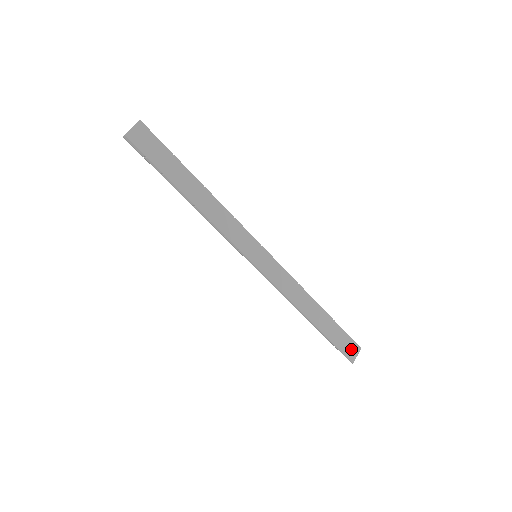
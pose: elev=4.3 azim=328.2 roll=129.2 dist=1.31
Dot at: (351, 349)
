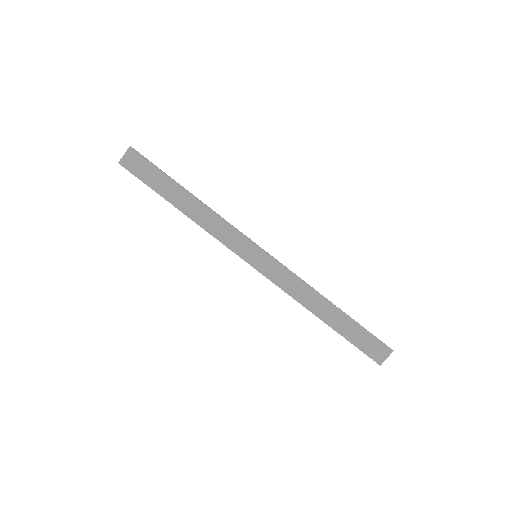
Dot at: (378, 350)
